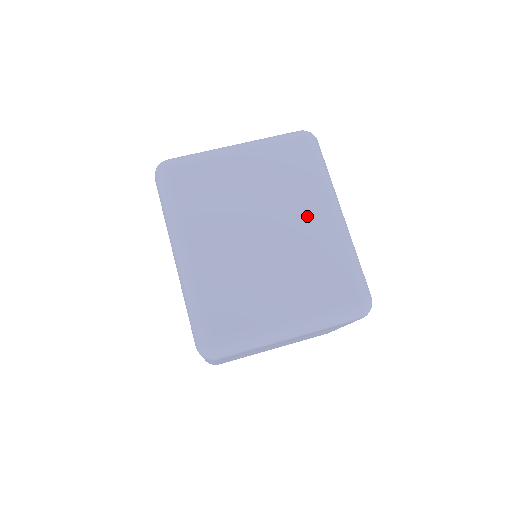
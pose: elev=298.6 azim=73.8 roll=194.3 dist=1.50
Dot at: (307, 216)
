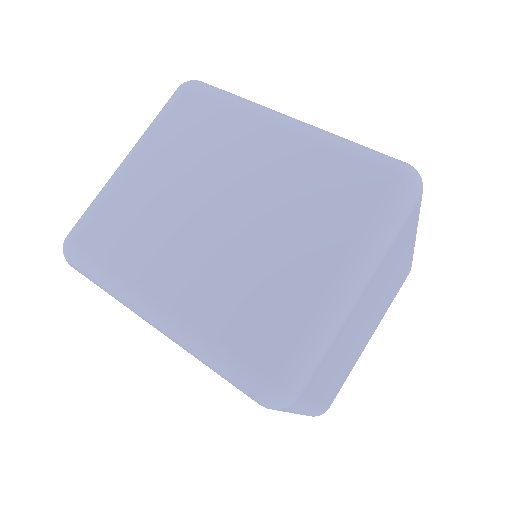
Dot at: (254, 151)
